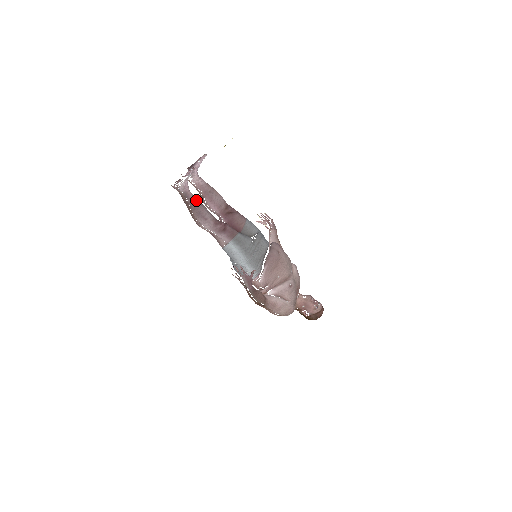
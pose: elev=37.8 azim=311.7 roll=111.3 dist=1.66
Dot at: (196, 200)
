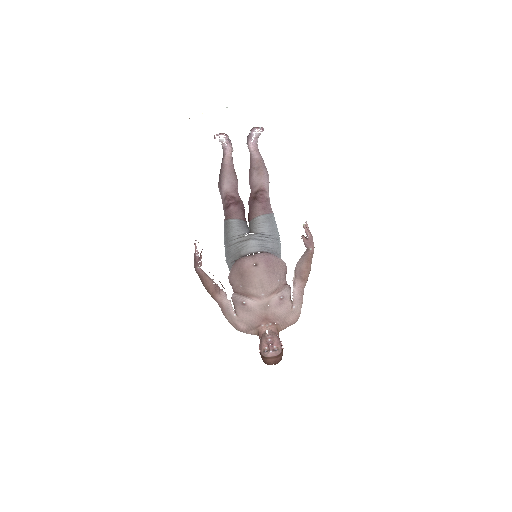
Dot at: (226, 167)
